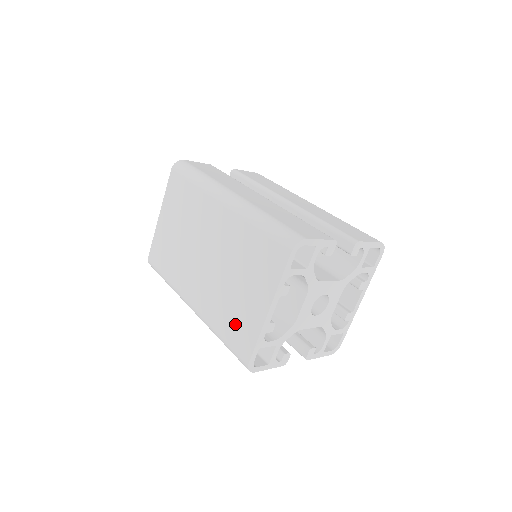
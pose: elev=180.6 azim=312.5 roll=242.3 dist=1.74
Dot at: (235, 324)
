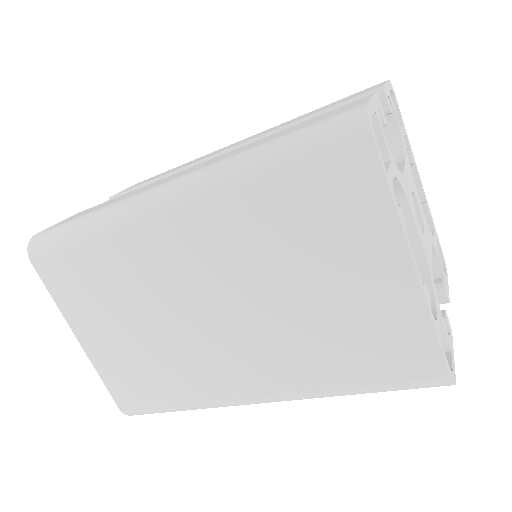
Dot at: (366, 348)
